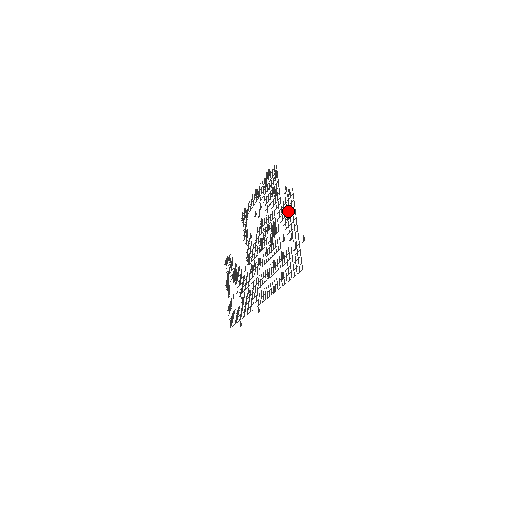
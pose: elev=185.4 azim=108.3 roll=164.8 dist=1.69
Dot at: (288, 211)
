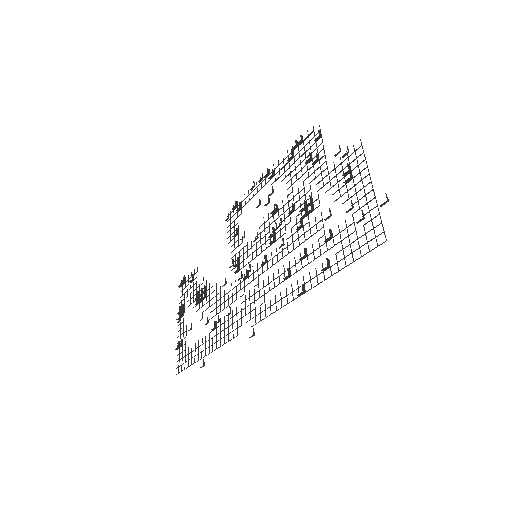
Dot at: (349, 170)
